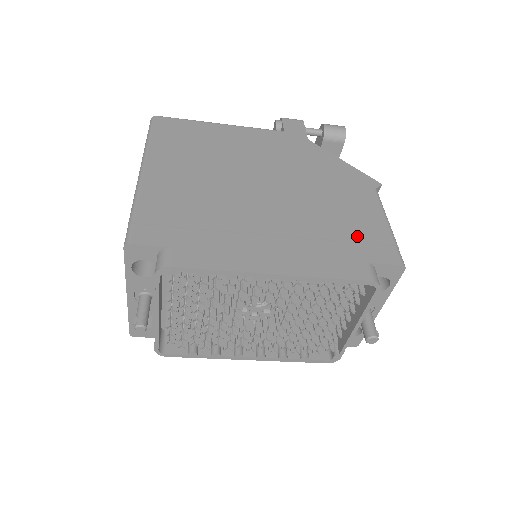
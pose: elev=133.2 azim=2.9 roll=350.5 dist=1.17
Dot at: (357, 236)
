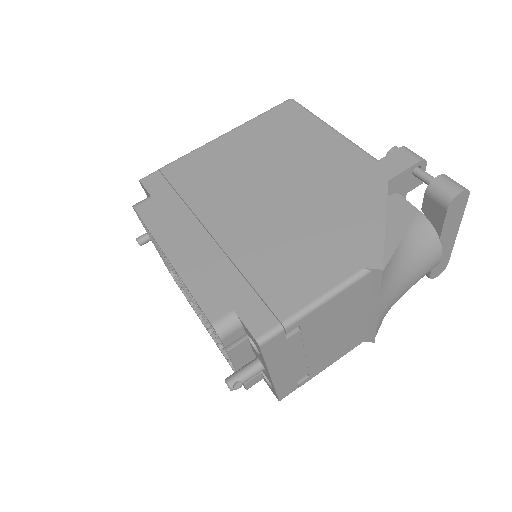
Dot at: (265, 287)
